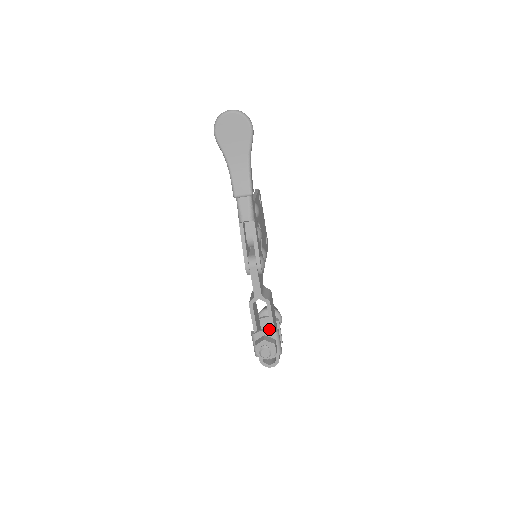
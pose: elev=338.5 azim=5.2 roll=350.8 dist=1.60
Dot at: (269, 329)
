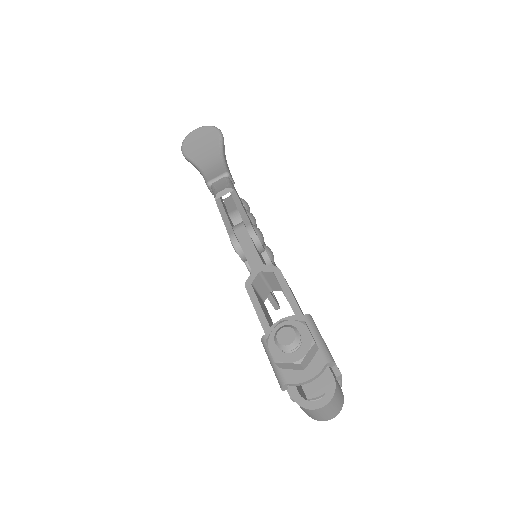
Dot at: (292, 317)
